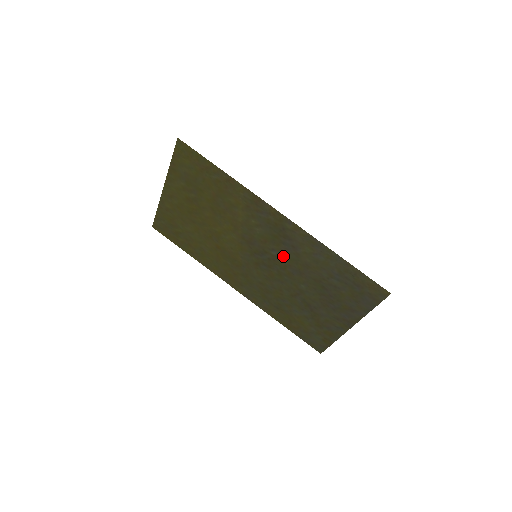
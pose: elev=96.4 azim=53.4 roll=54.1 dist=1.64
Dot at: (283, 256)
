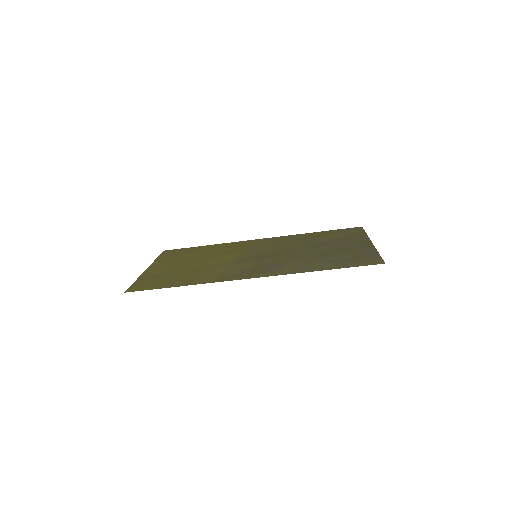
Dot at: (276, 261)
